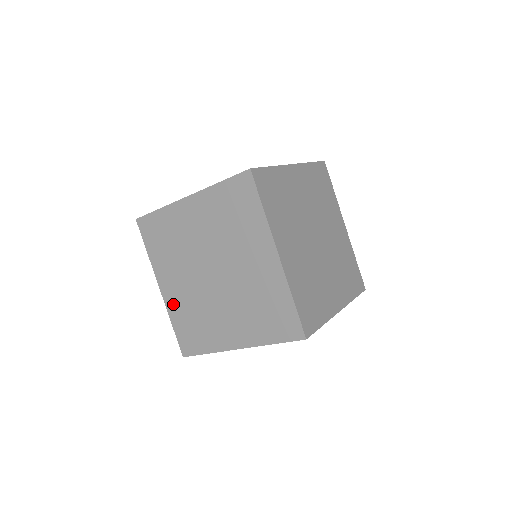
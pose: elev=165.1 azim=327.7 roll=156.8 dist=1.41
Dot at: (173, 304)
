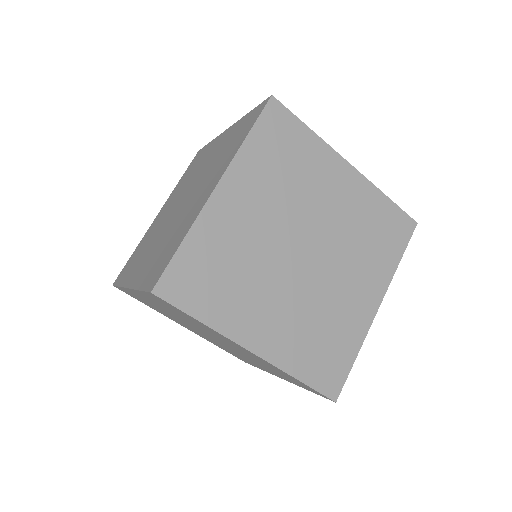
Dot at: (136, 295)
